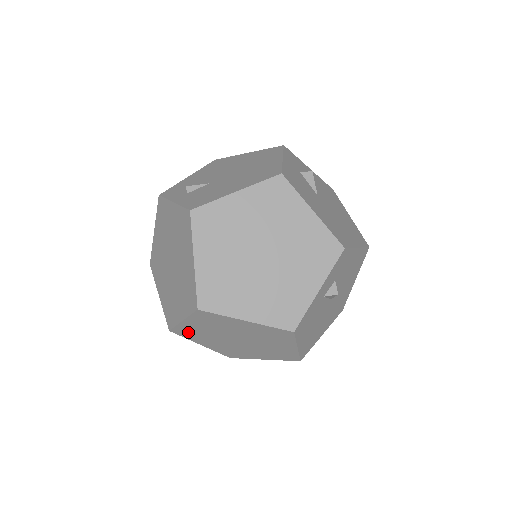
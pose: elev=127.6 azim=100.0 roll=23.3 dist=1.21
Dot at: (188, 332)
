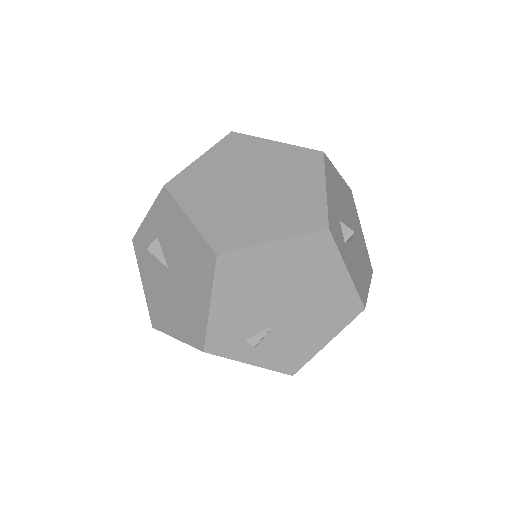
Dot at: occluded
